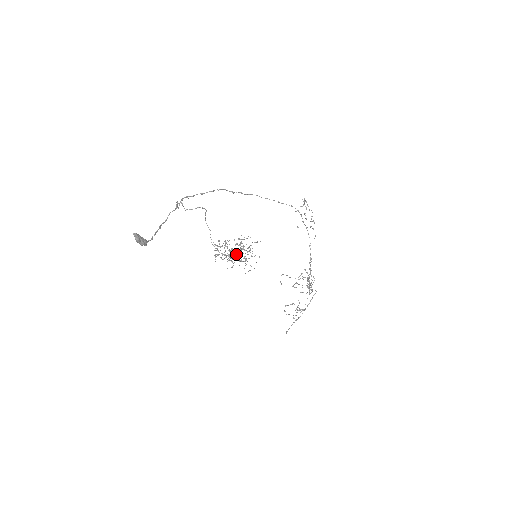
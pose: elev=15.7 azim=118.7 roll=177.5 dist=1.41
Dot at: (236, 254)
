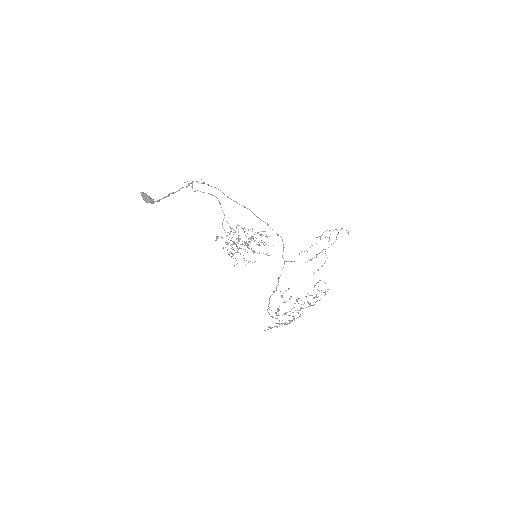
Dot at: occluded
